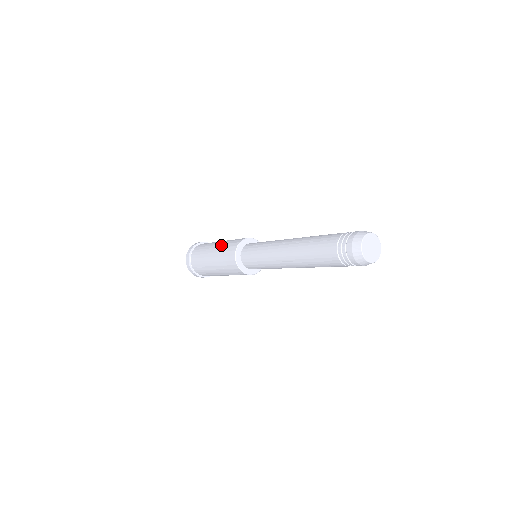
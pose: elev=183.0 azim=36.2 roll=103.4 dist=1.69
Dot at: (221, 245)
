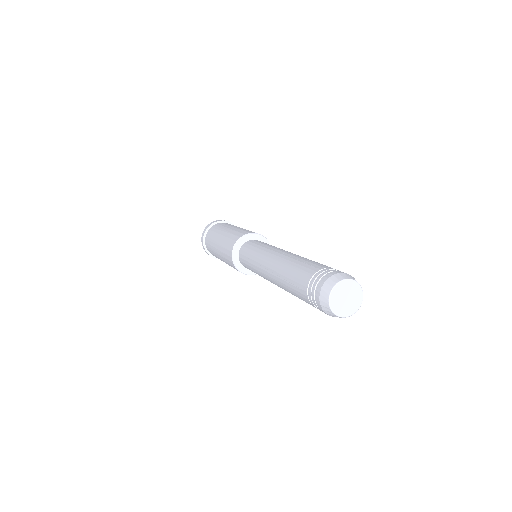
Dot at: (220, 248)
